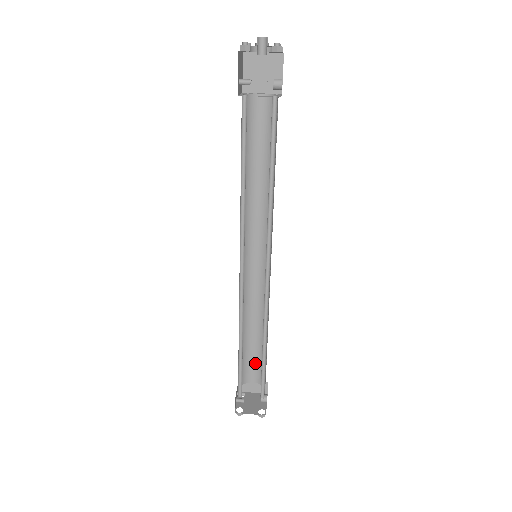
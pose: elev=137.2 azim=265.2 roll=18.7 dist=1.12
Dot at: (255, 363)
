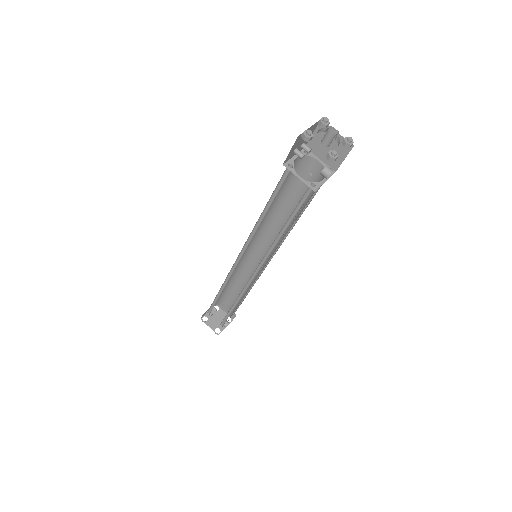
Dot at: (232, 301)
